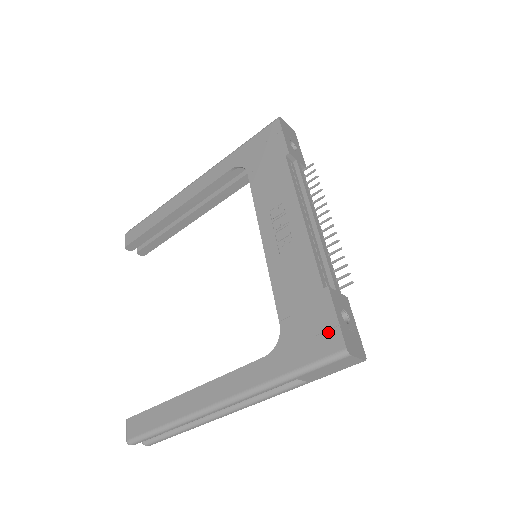
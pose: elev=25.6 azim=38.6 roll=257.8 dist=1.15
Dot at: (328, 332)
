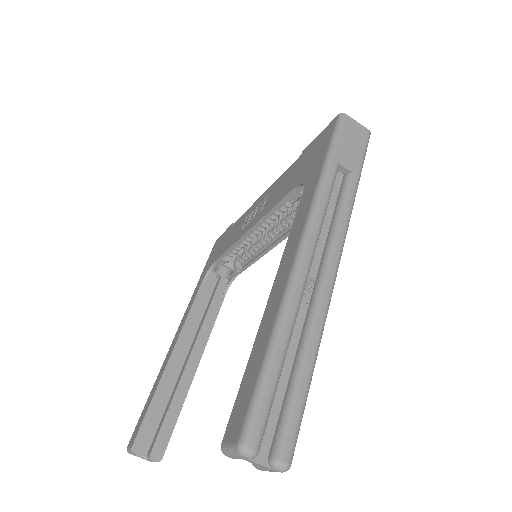
Dot at: (322, 136)
